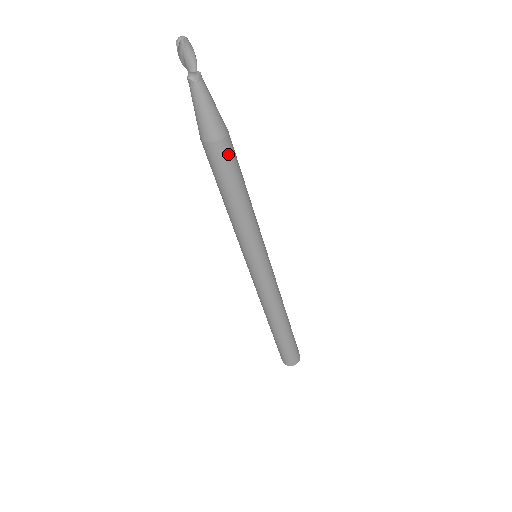
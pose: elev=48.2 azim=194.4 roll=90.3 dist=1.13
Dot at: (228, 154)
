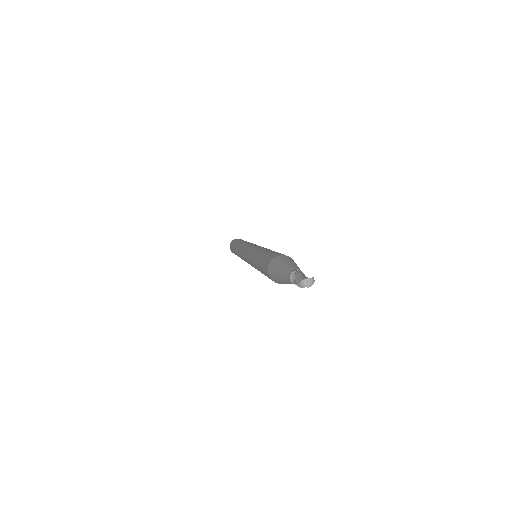
Dot at: occluded
